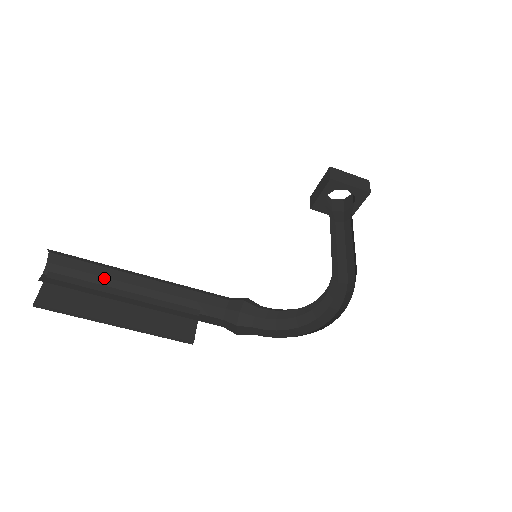
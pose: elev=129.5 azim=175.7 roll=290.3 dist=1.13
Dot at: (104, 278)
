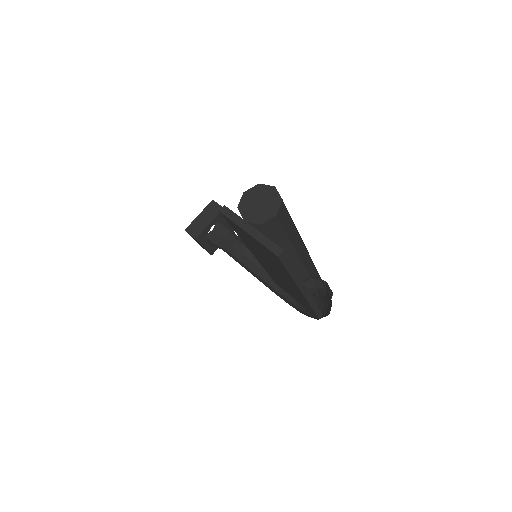
Dot at: occluded
